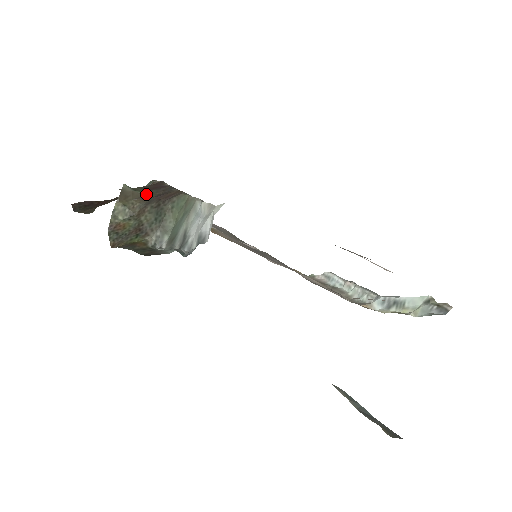
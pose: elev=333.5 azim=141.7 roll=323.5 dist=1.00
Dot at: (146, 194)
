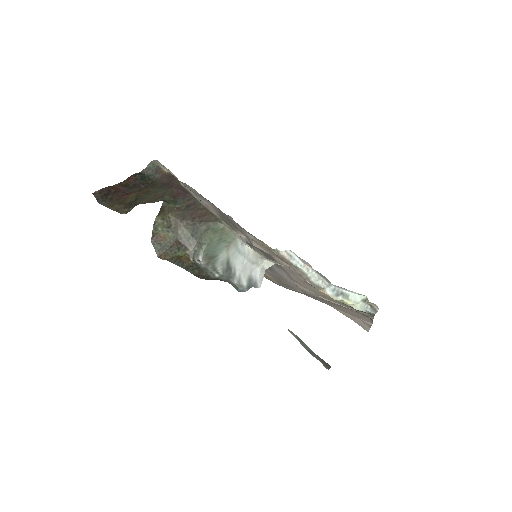
Dot at: (177, 206)
